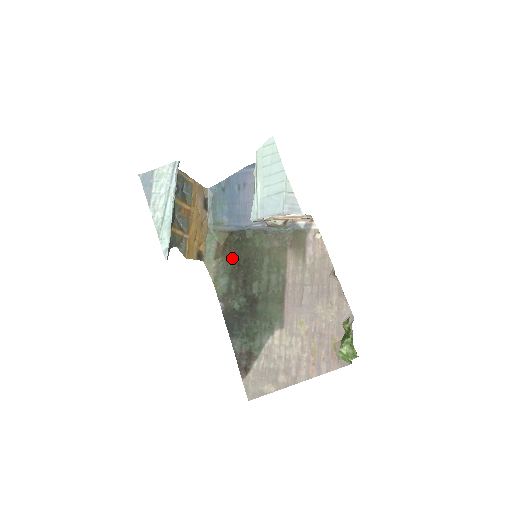
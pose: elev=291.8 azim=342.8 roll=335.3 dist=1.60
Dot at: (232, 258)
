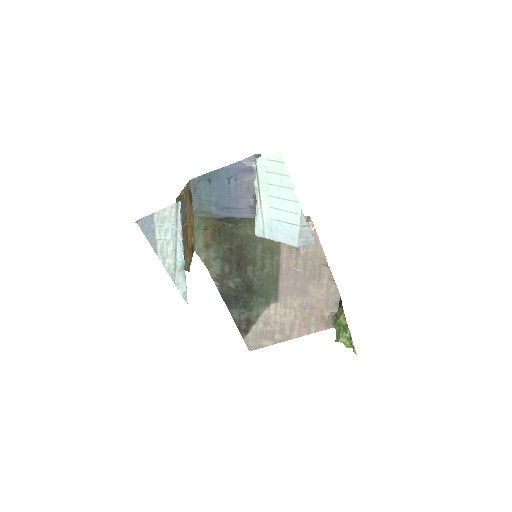
Dot at: (223, 243)
